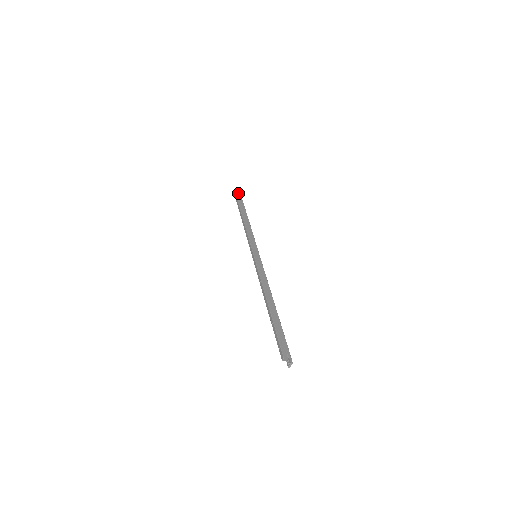
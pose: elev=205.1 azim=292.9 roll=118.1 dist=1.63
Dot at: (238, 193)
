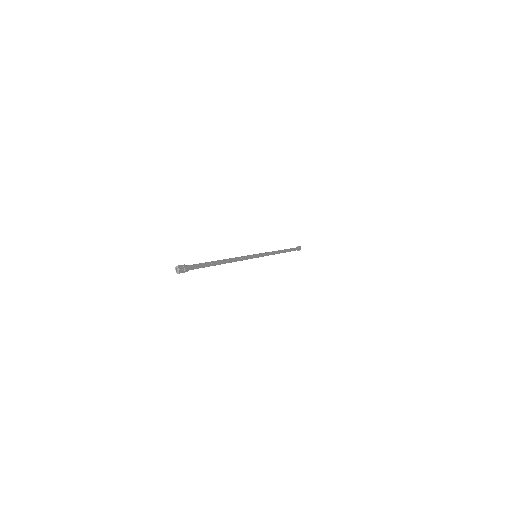
Dot at: occluded
